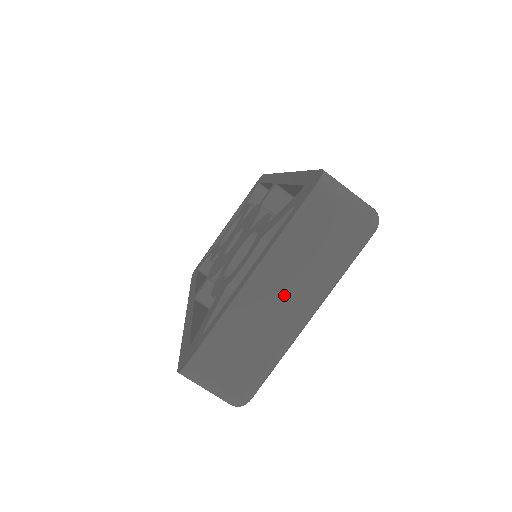
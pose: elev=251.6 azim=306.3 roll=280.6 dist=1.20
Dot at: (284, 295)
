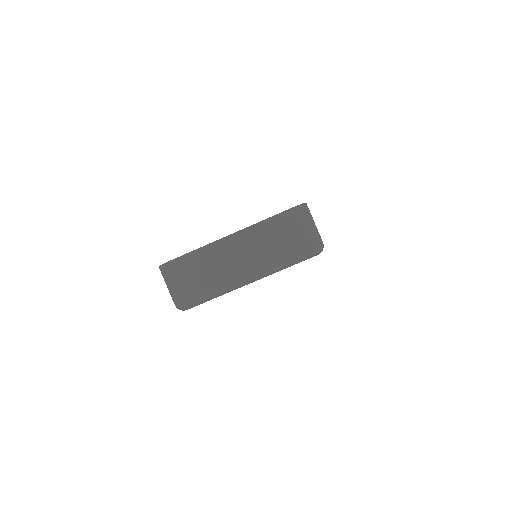
Dot at: (242, 257)
